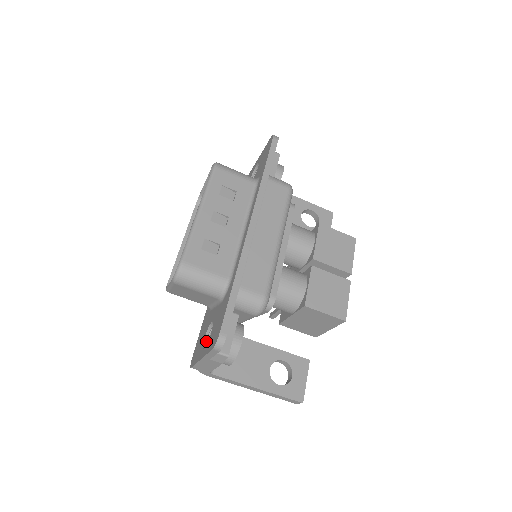
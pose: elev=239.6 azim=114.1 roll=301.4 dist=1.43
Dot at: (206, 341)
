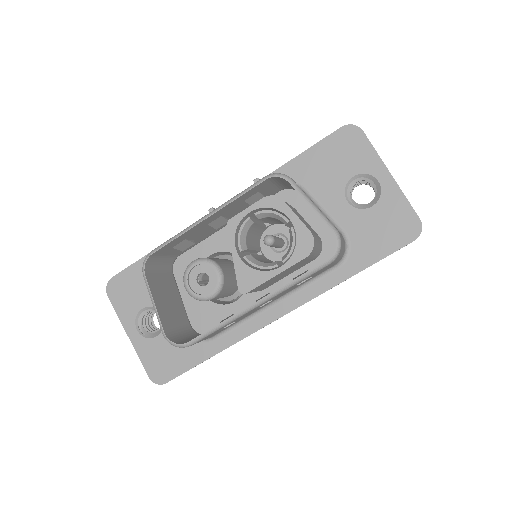
Dot at: (142, 311)
